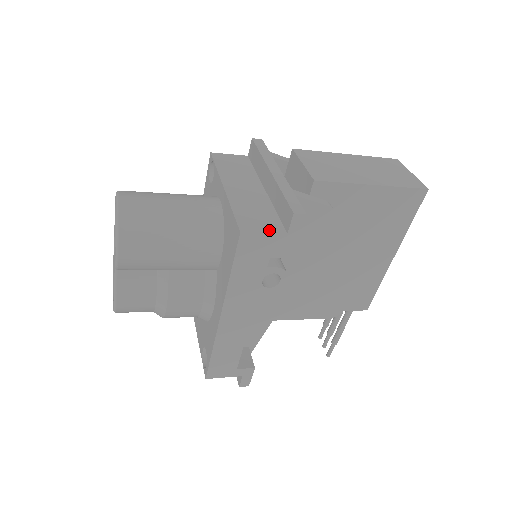
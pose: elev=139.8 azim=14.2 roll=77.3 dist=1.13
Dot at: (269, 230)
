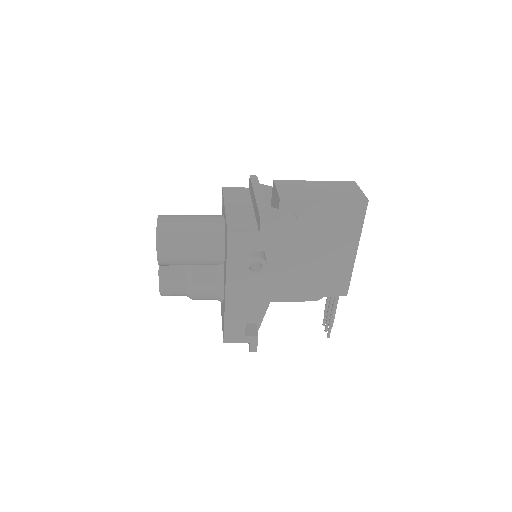
Dot at: (247, 232)
